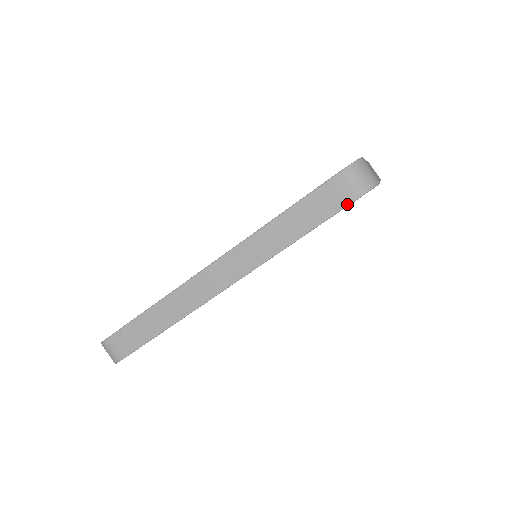
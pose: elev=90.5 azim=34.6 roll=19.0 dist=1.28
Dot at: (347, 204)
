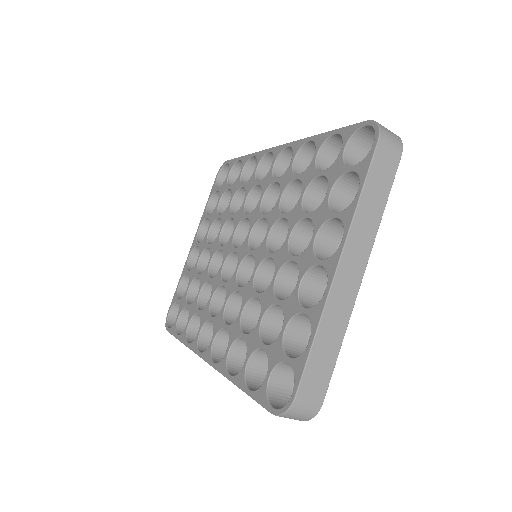
Dot at: occluded
